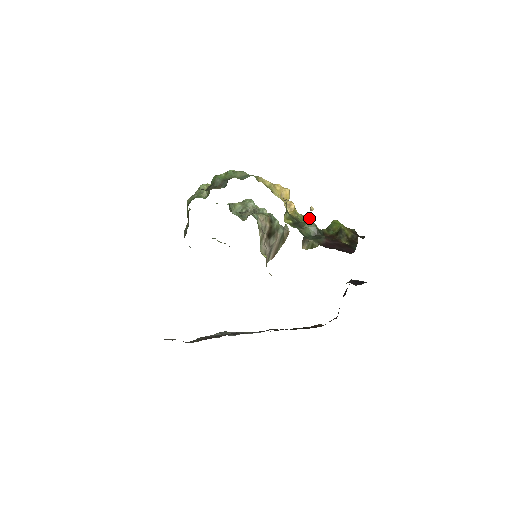
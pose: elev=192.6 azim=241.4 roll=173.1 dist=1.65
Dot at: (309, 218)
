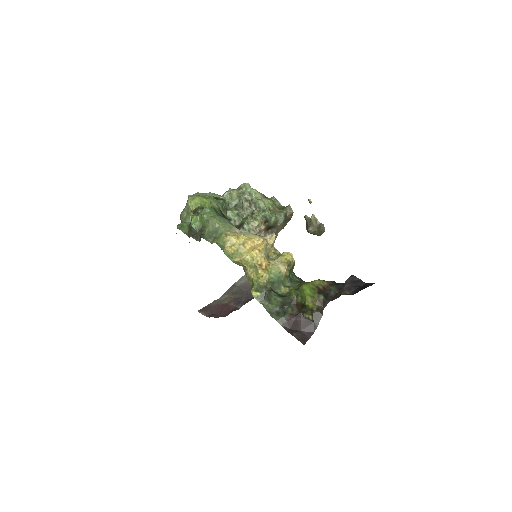
Dot at: (283, 271)
